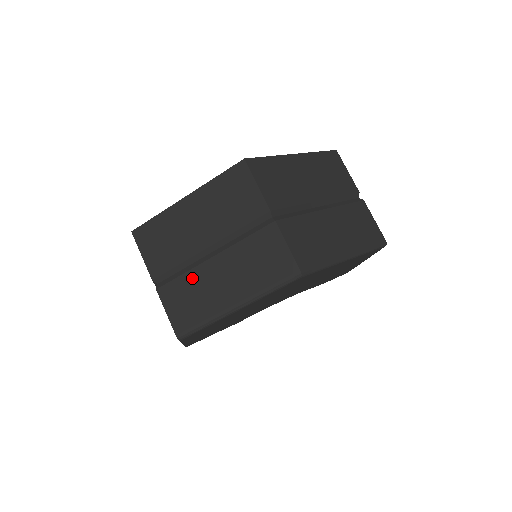
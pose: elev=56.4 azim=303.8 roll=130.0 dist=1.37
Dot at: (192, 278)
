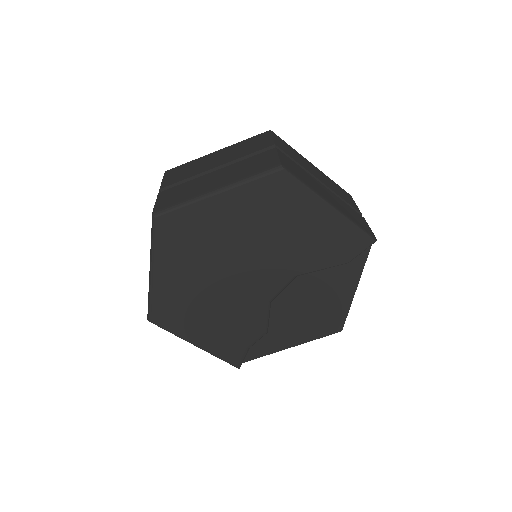
Dot at: occluded
